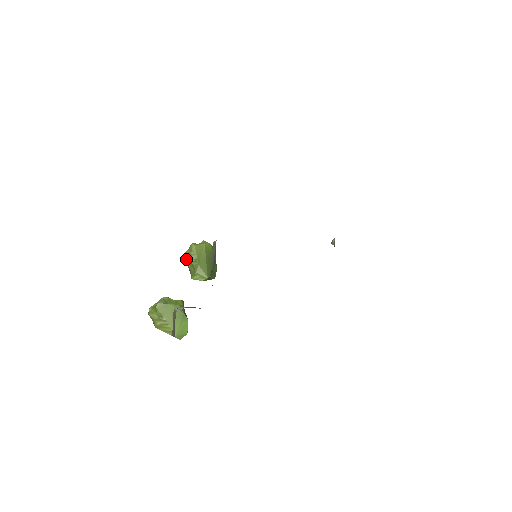
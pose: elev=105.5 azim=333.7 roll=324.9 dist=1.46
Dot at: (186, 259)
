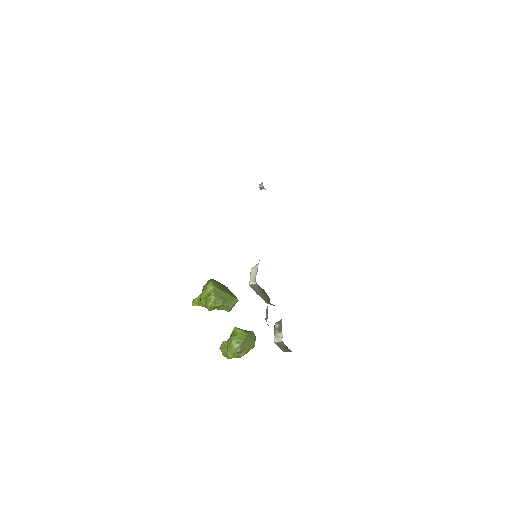
Dot at: (213, 308)
